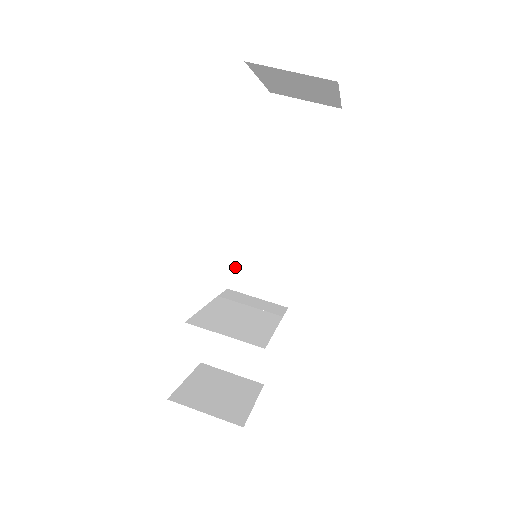
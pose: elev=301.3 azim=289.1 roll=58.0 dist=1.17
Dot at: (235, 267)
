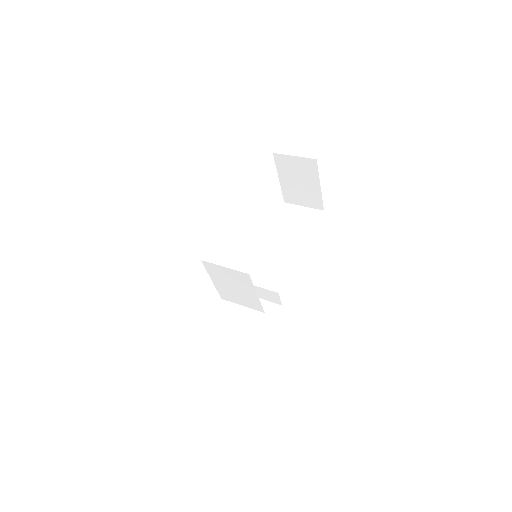
Dot at: occluded
